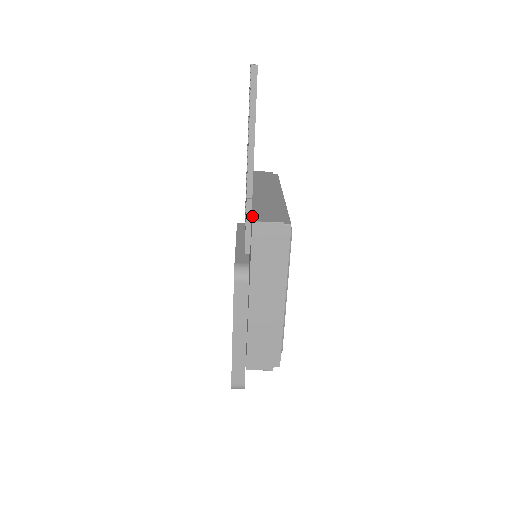
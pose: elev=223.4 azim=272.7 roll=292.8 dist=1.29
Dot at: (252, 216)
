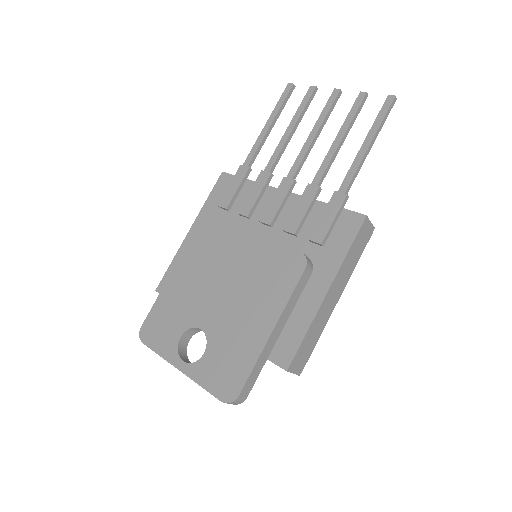
Dot at: occluded
